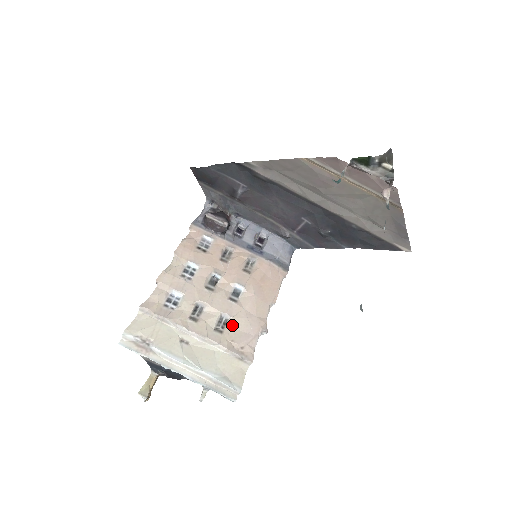
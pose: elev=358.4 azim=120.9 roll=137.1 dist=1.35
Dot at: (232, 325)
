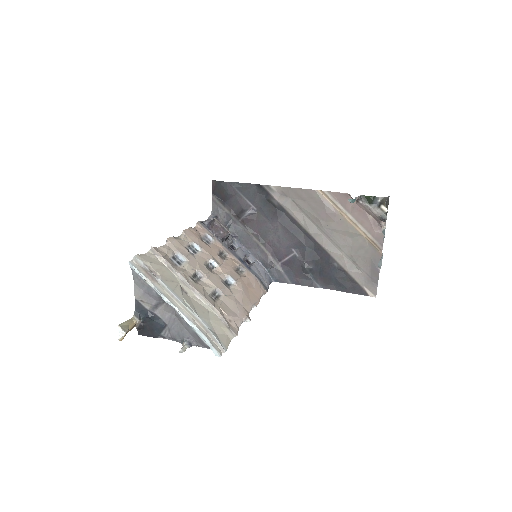
Dot at: (224, 300)
